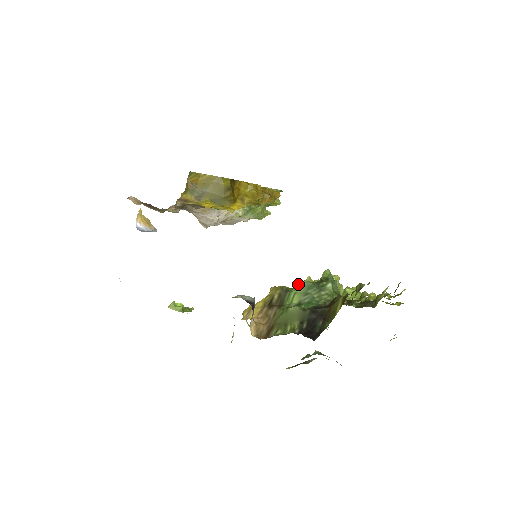
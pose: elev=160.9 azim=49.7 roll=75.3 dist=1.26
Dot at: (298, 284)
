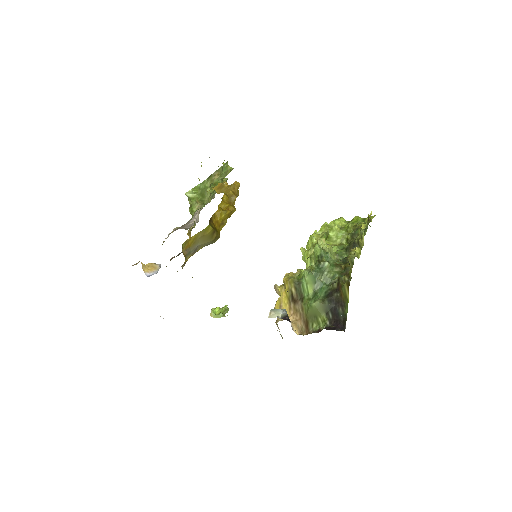
Dot at: (305, 275)
